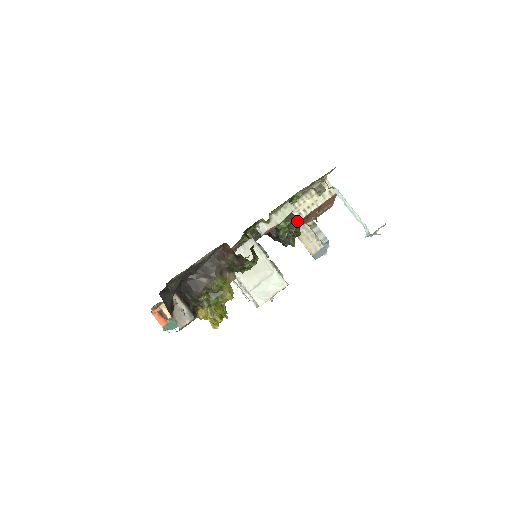
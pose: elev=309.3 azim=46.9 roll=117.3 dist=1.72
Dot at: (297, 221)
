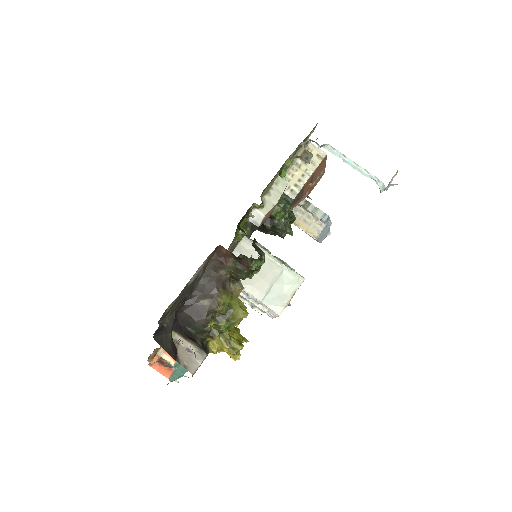
Dot at: (291, 200)
